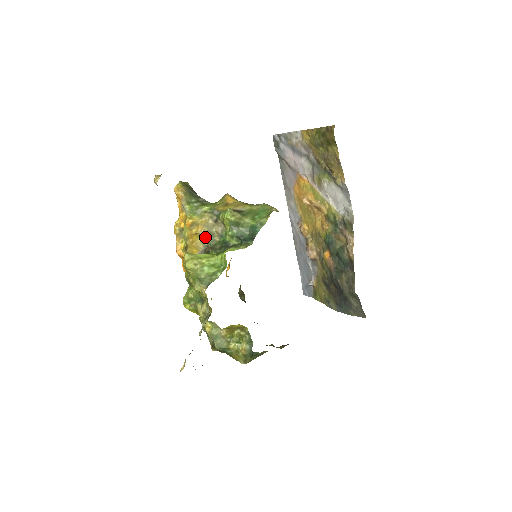
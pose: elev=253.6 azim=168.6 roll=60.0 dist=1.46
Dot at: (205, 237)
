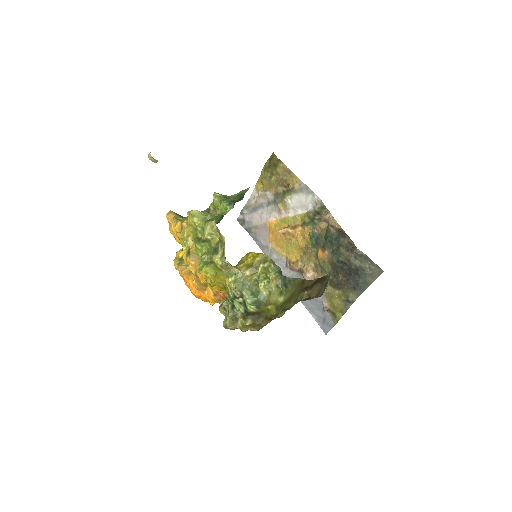
Dot at: occluded
